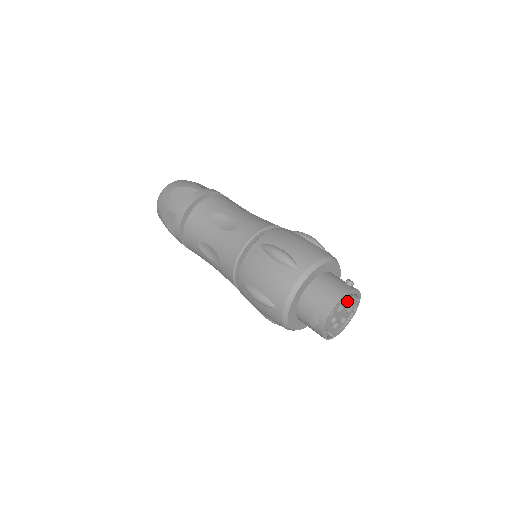
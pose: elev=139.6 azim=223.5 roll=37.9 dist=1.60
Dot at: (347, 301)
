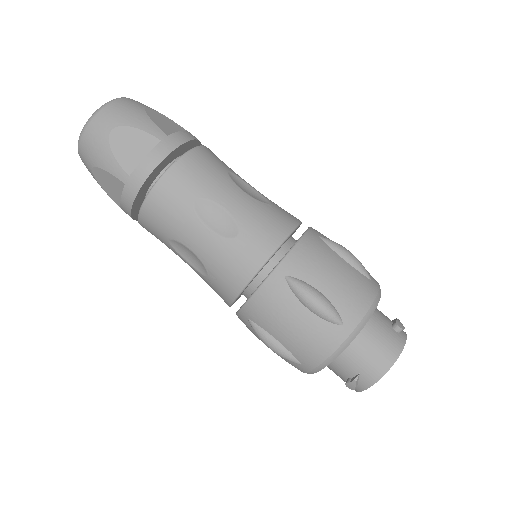
Dot at: occluded
